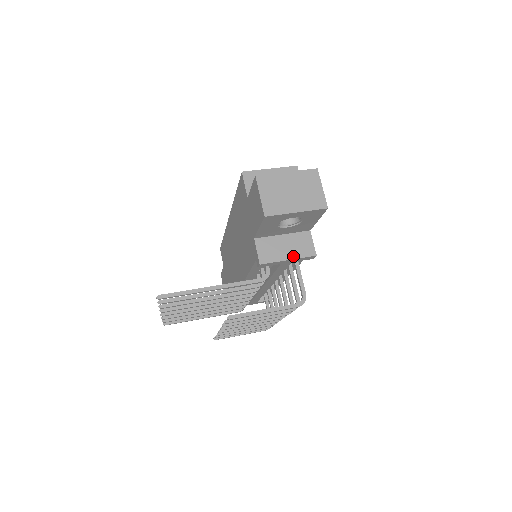
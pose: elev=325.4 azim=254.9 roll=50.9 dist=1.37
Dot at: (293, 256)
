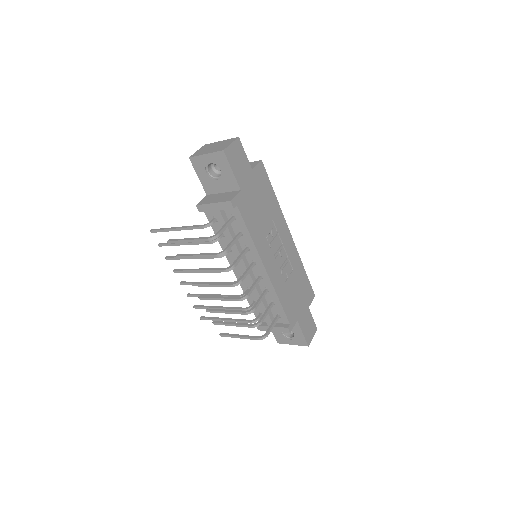
Dot at: (217, 201)
